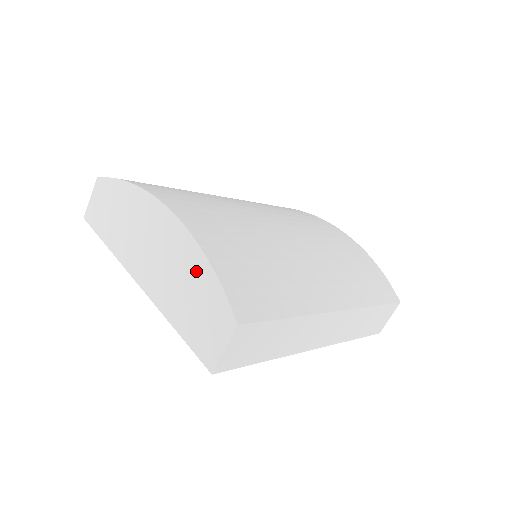
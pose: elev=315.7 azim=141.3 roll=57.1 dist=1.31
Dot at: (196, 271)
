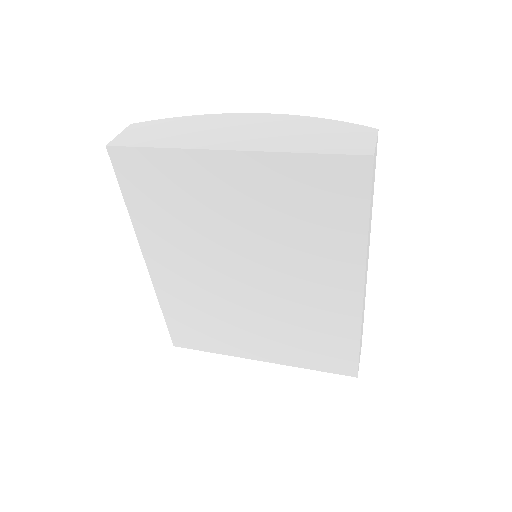
Dot at: (311, 124)
